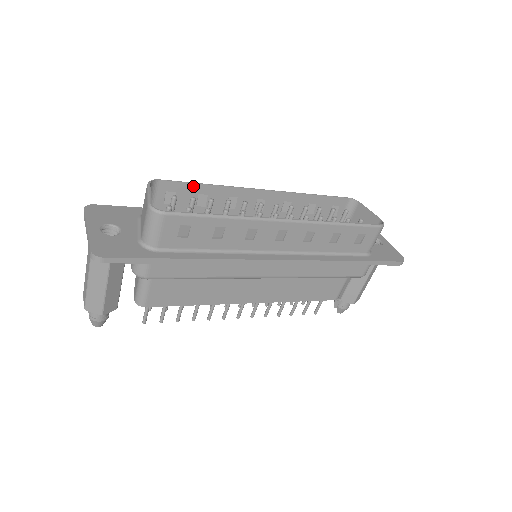
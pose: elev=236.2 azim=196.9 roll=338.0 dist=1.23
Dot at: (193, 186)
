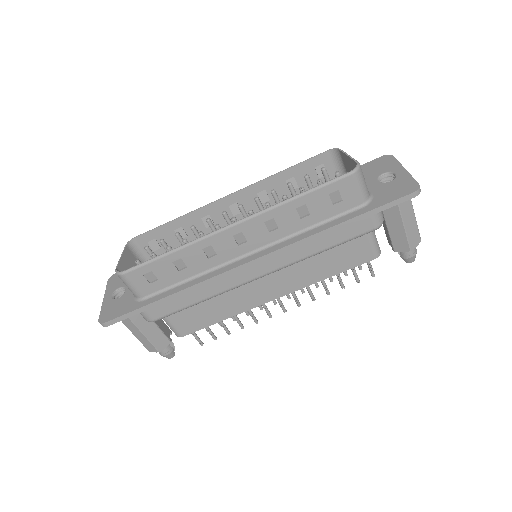
Dot at: (164, 227)
